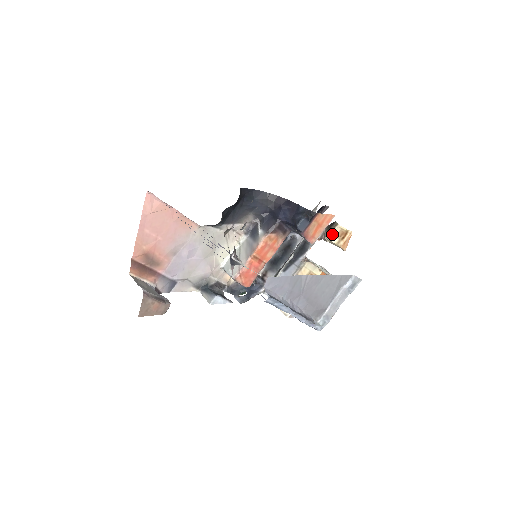
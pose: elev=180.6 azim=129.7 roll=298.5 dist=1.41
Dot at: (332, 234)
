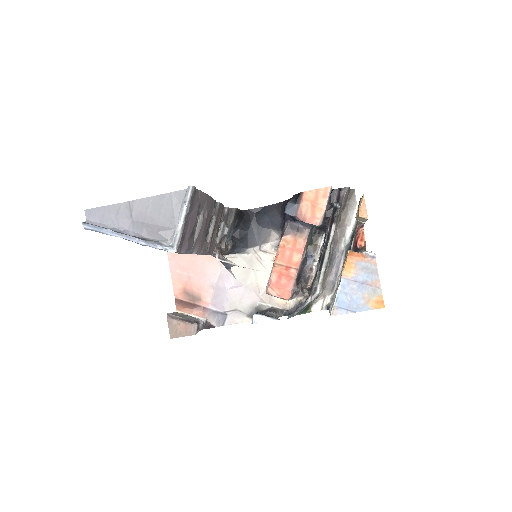
Dot at: (357, 211)
